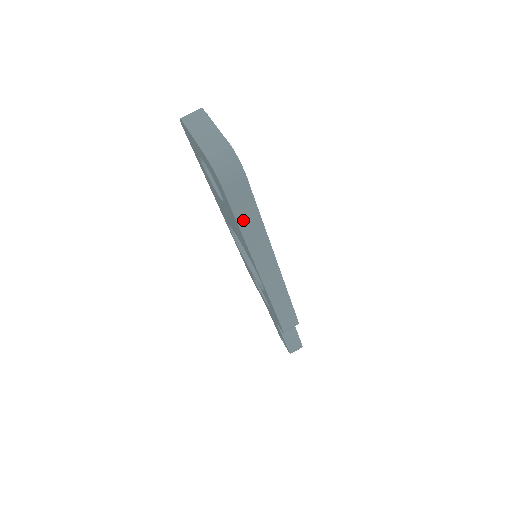
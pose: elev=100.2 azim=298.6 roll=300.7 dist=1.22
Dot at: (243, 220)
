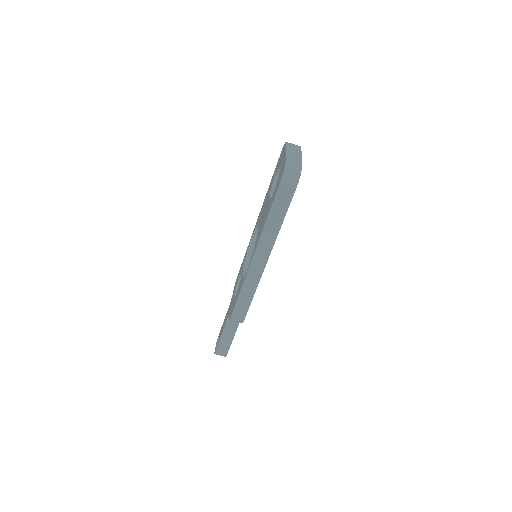
Dot at: (274, 211)
